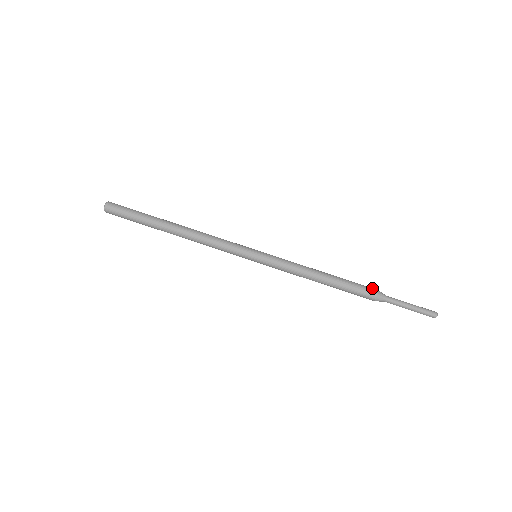
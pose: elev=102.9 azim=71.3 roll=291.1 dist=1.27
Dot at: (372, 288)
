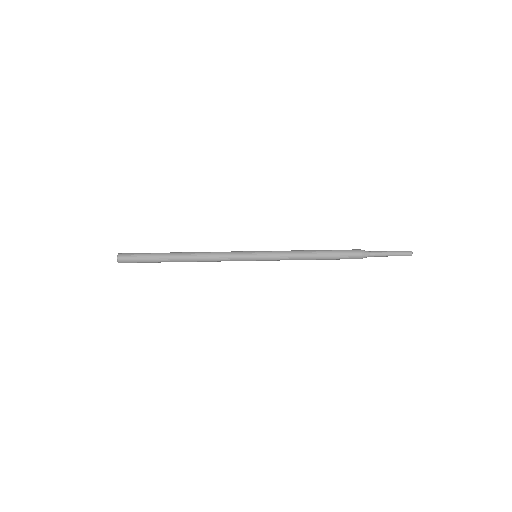
Dot at: (356, 249)
